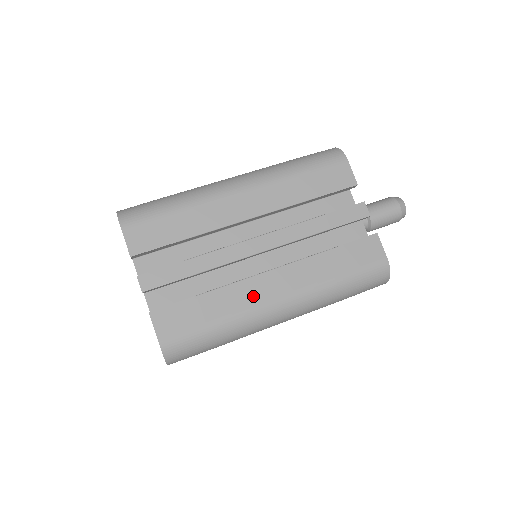
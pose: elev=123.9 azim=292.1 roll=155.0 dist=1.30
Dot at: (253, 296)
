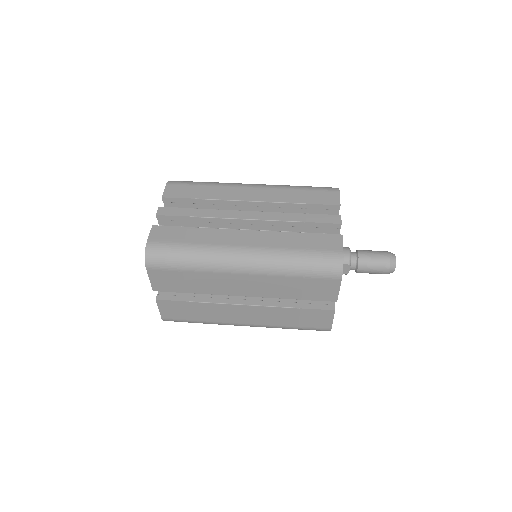
Dot at: (225, 239)
